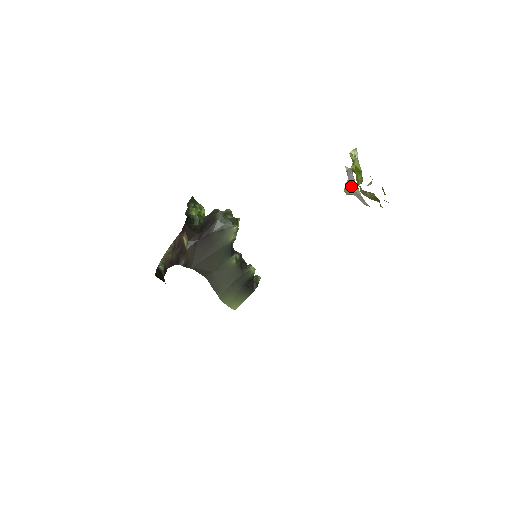
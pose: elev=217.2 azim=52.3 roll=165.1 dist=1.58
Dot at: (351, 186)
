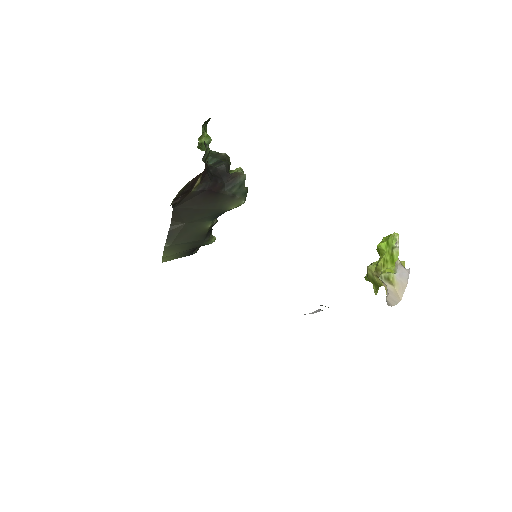
Dot at: (396, 282)
